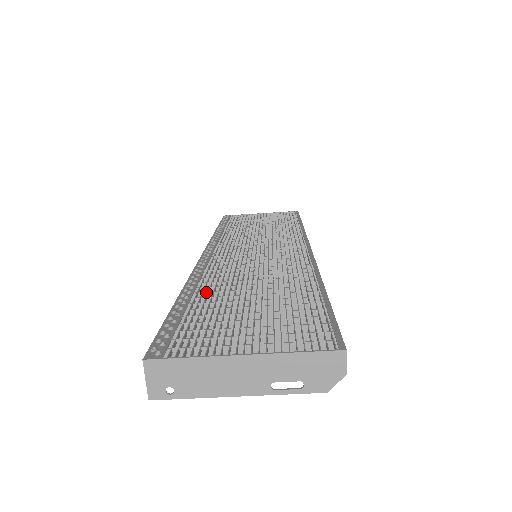
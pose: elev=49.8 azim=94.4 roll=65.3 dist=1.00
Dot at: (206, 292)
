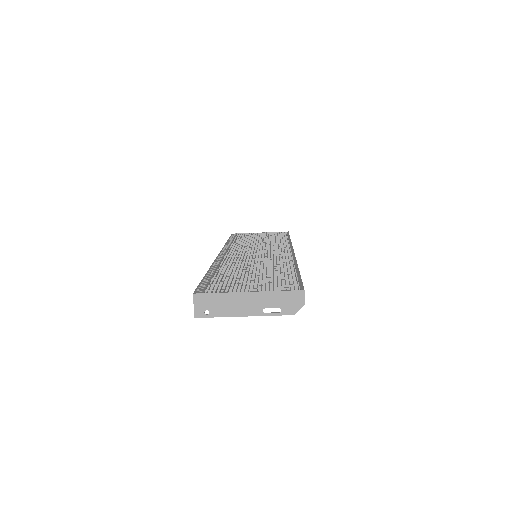
Dot at: (224, 270)
